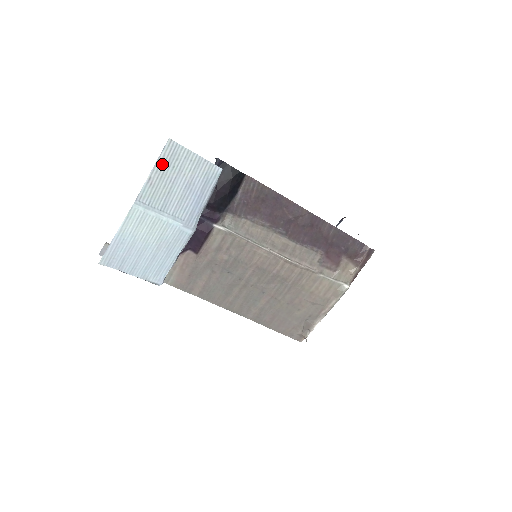
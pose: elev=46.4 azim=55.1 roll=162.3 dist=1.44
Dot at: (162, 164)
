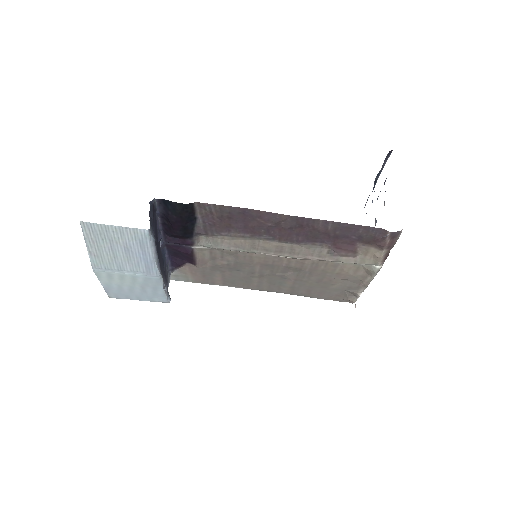
Dot at: (91, 240)
